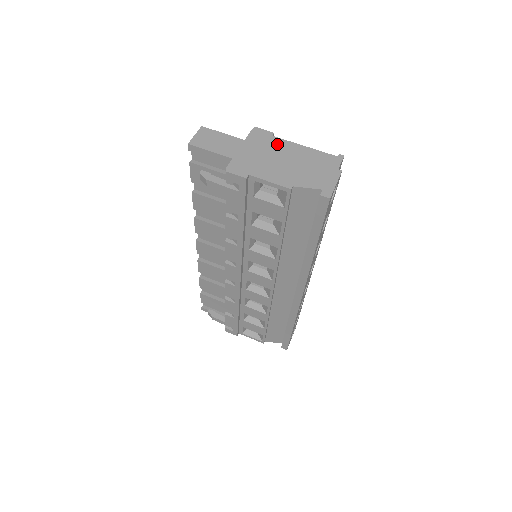
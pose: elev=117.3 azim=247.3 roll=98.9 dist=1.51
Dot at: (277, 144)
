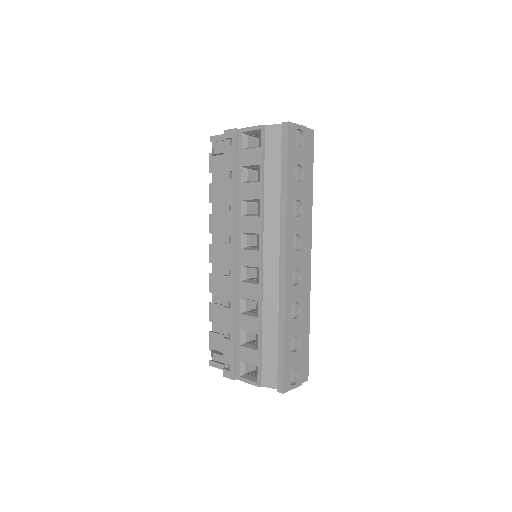
Dot at: occluded
